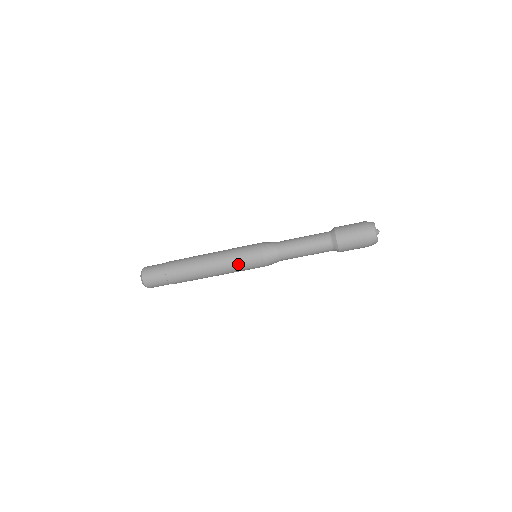
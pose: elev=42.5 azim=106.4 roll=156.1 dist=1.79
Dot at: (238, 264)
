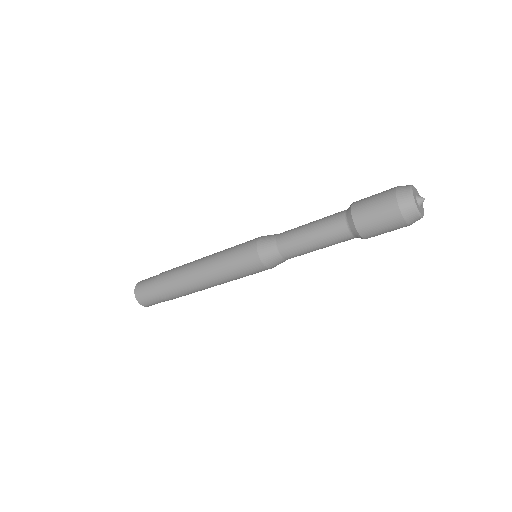
Dot at: (235, 275)
